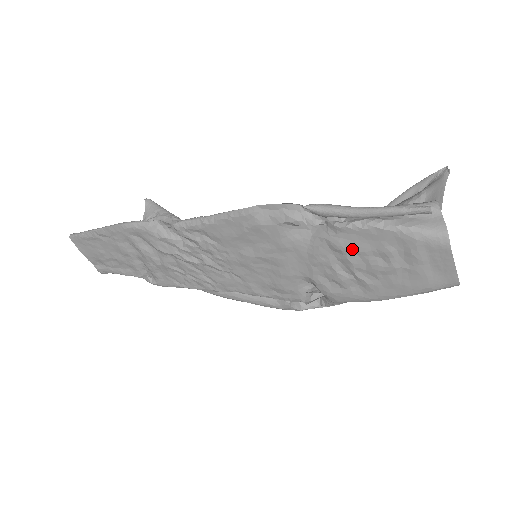
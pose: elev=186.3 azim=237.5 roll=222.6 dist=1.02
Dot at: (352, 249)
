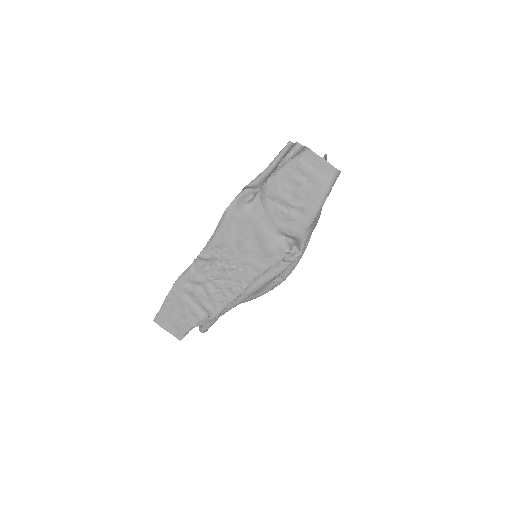
Dot at: (280, 191)
